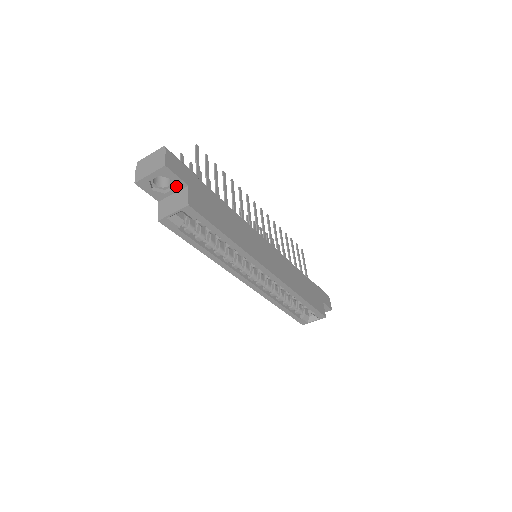
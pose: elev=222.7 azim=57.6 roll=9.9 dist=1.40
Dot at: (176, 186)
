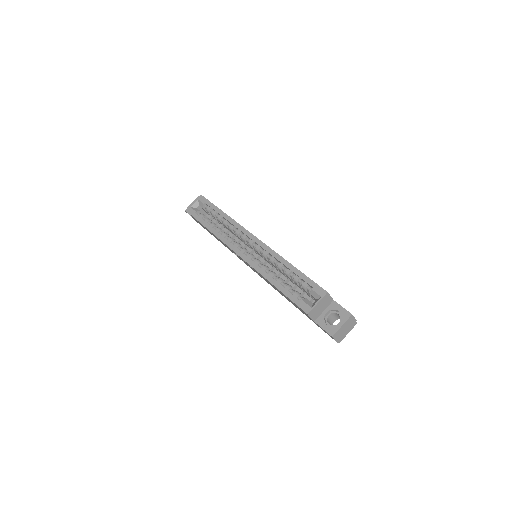
Dot at: occluded
